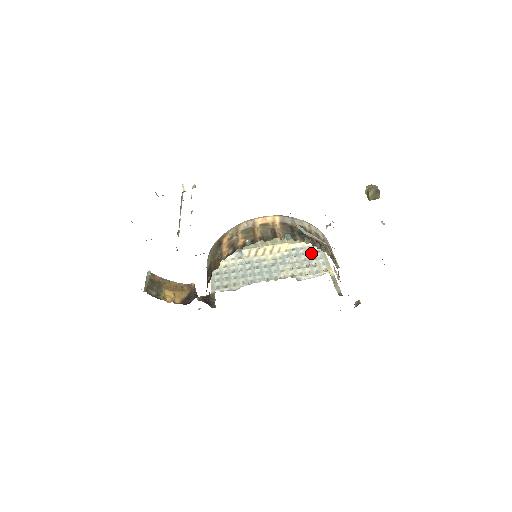
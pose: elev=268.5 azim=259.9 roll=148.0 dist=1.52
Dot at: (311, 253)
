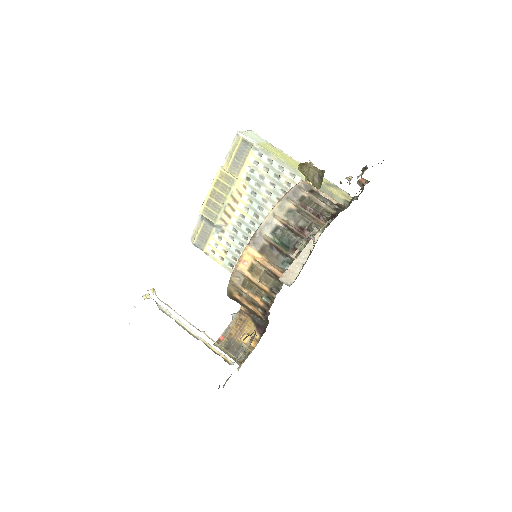
Dot at: (267, 169)
